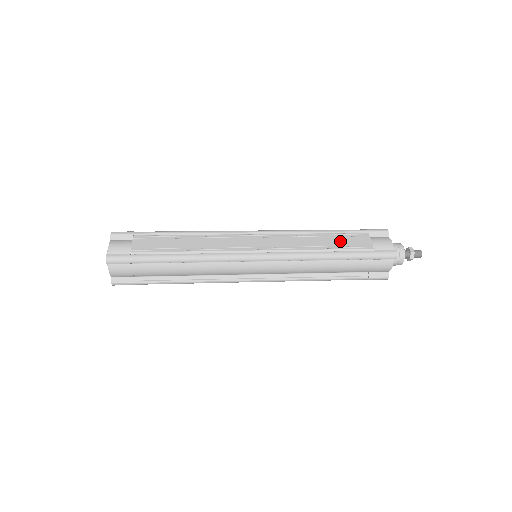
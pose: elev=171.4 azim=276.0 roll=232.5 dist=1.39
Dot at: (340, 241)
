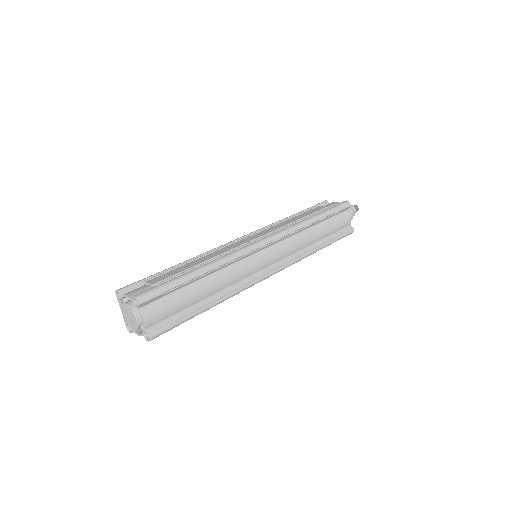
Dot at: (306, 213)
